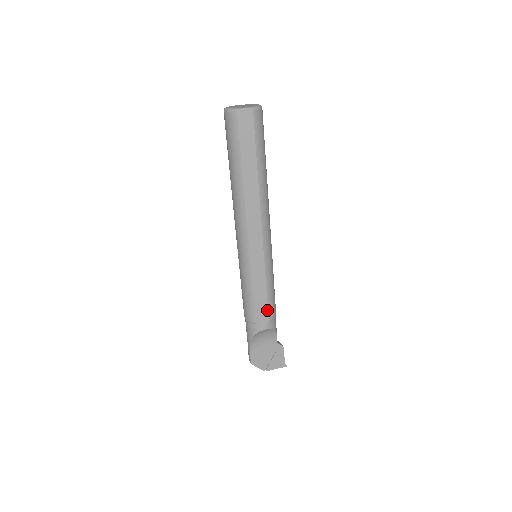
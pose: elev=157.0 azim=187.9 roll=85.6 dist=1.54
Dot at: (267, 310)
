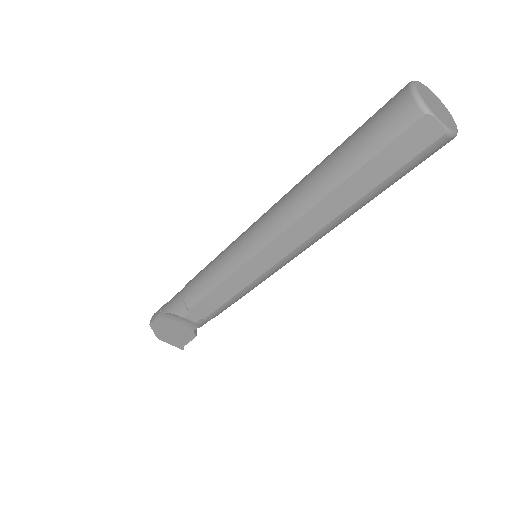
Dot at: (212, 311)
